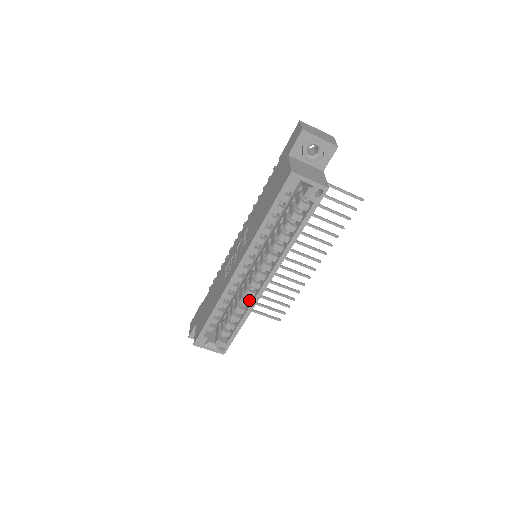
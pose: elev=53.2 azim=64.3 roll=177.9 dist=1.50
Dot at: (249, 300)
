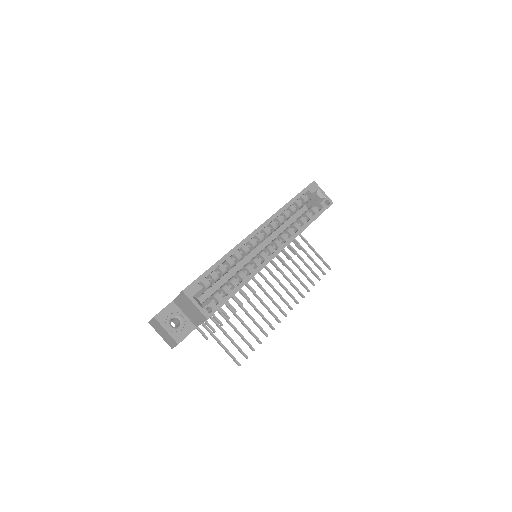
Dot at: (253, 269)
